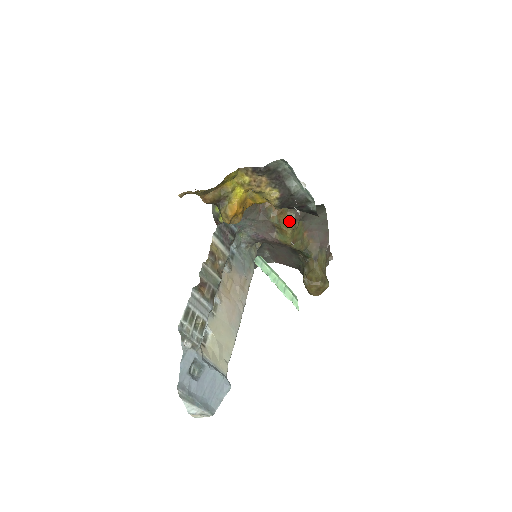
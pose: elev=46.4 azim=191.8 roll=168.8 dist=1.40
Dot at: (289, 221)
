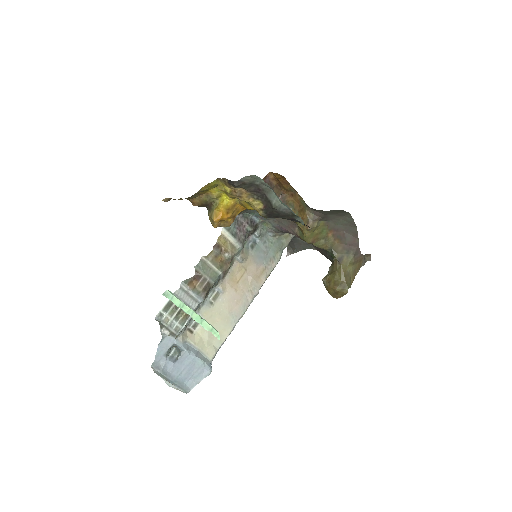
Dot at: (306, 220)
